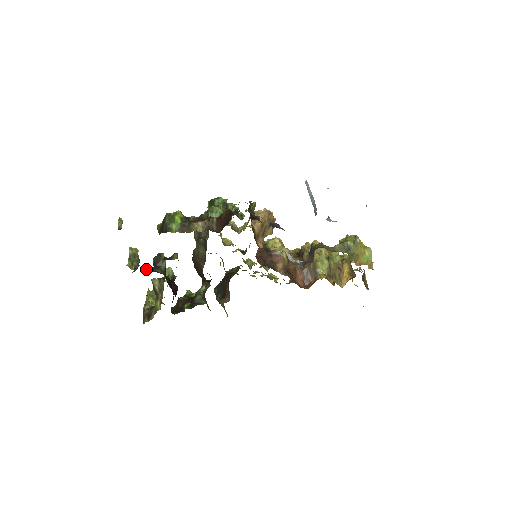
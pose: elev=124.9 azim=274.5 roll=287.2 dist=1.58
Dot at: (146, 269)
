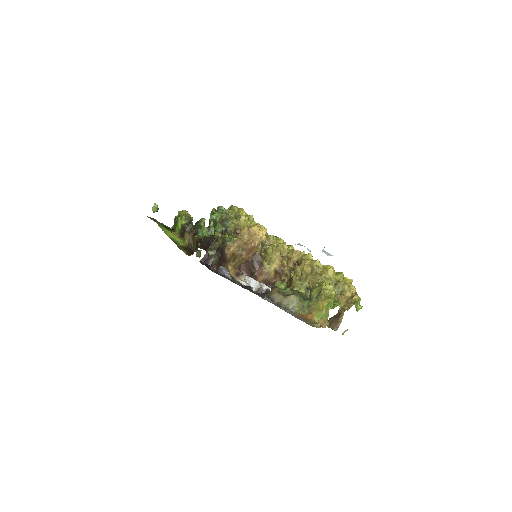
Dot at: occluded
